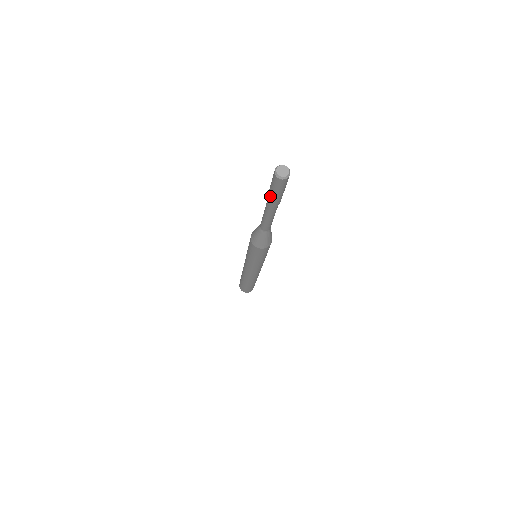
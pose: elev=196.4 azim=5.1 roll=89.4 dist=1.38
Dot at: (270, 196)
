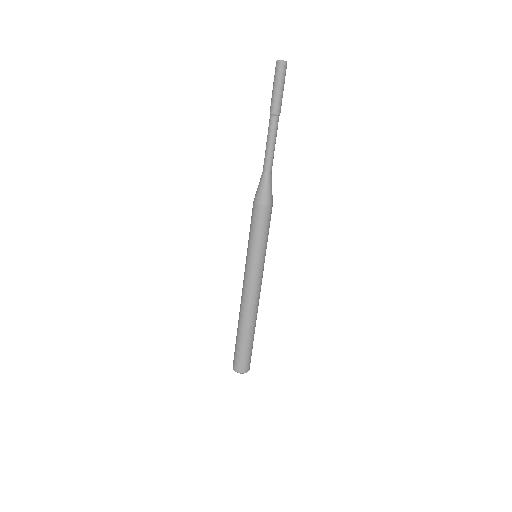
Dot at: occluded
